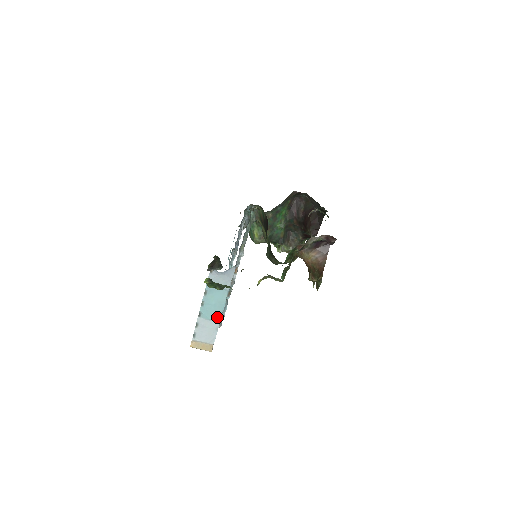
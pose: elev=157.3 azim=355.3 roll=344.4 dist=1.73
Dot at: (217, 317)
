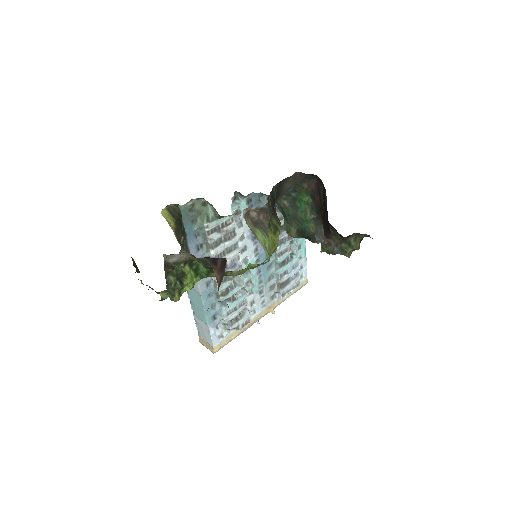
Dot at: (204, 319)
